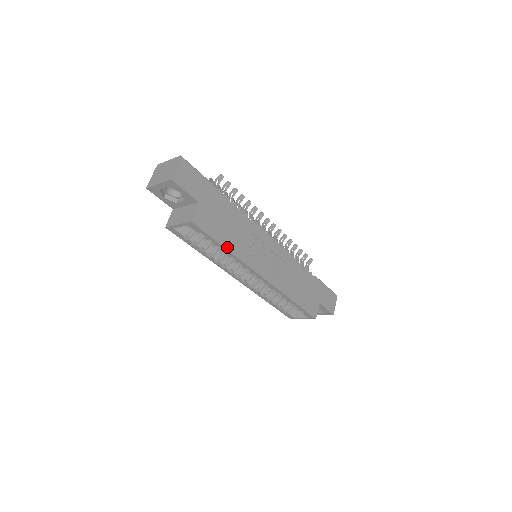
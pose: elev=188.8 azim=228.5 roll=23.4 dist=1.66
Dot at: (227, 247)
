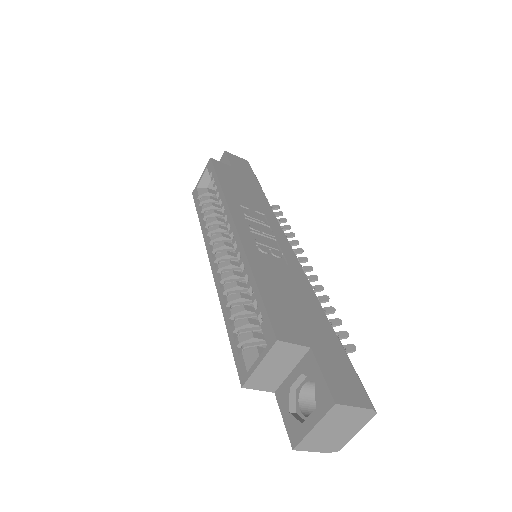
Dot at: (223, 186)
